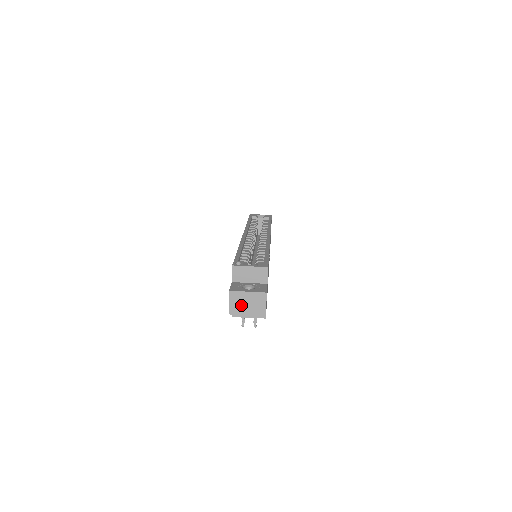
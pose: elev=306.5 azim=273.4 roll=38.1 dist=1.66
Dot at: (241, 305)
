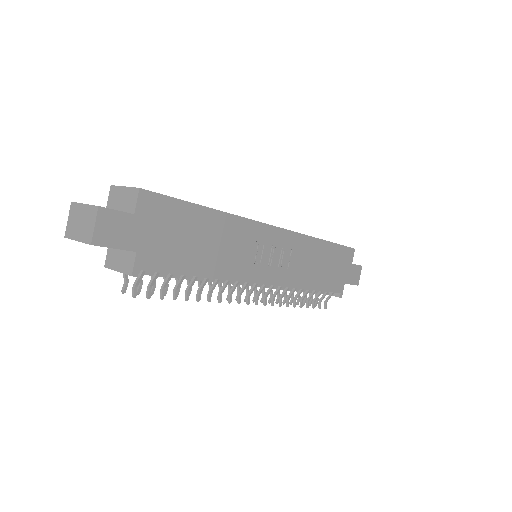
Dot at: (76, 224)
